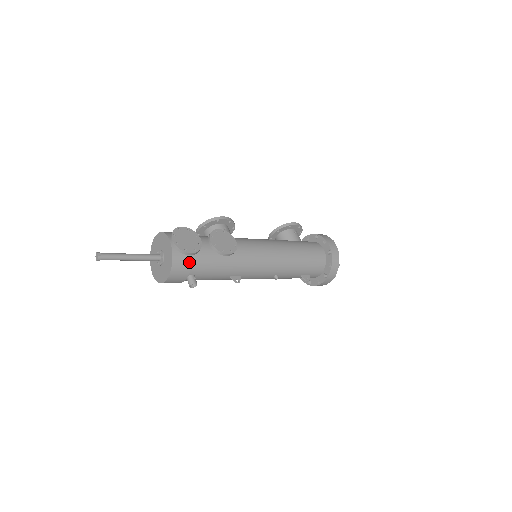
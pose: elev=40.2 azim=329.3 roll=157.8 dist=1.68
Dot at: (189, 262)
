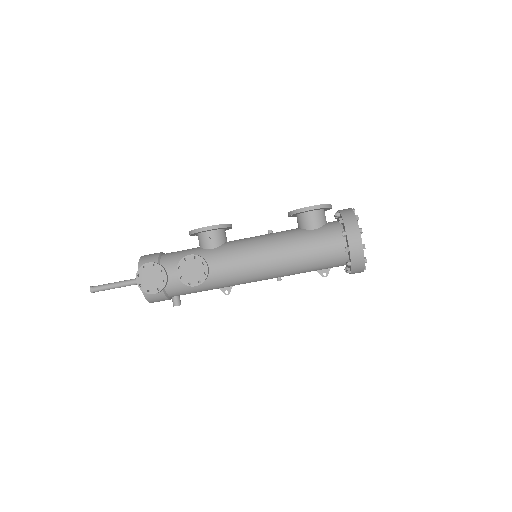
Dot at: (161, 294)
